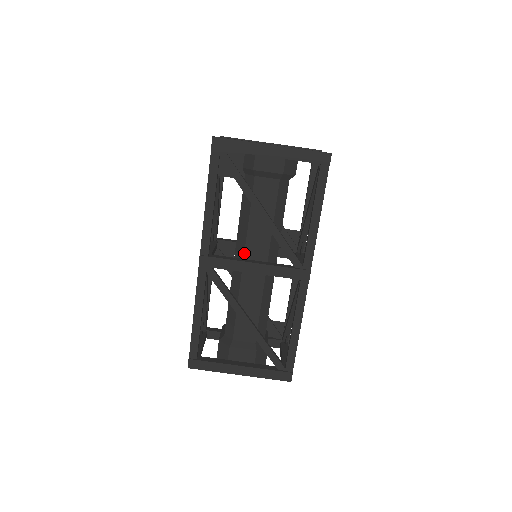
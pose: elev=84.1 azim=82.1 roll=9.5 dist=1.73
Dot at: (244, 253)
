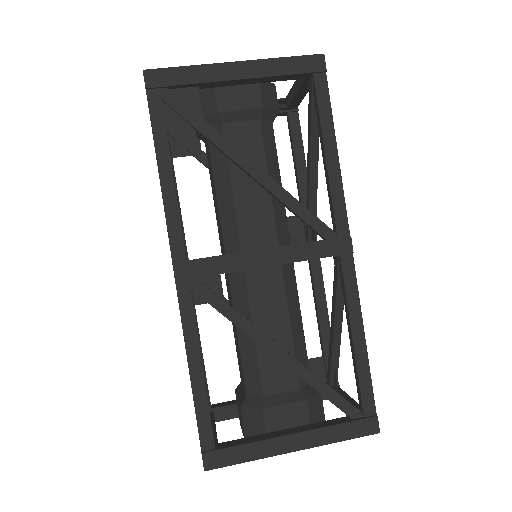
Dot at: (240, 246)
